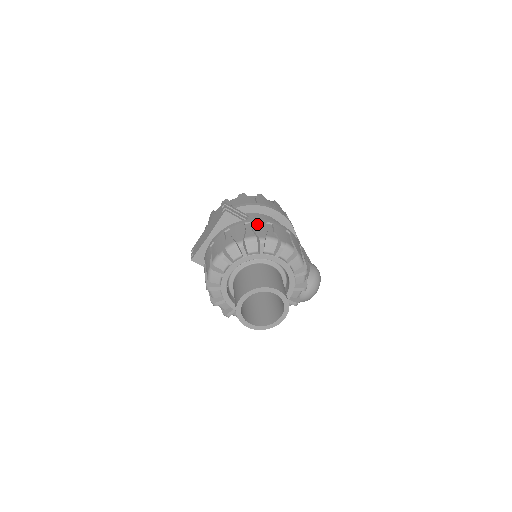
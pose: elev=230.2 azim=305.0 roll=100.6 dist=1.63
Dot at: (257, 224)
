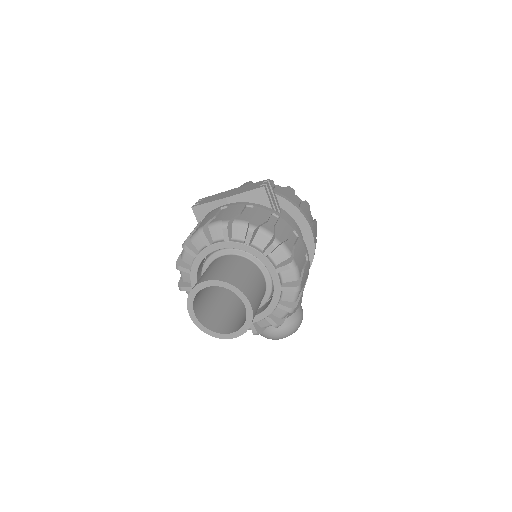
Dot at: (284, 224)
